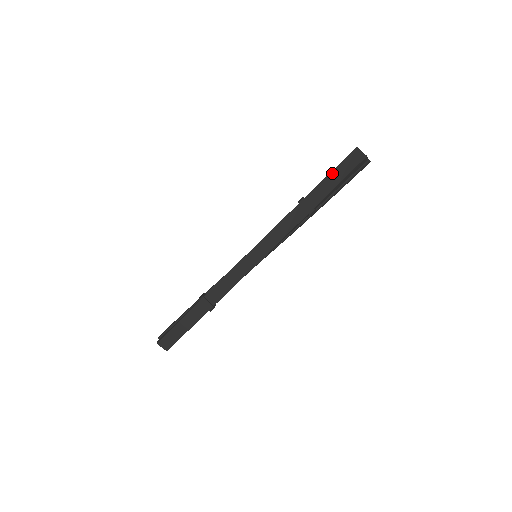
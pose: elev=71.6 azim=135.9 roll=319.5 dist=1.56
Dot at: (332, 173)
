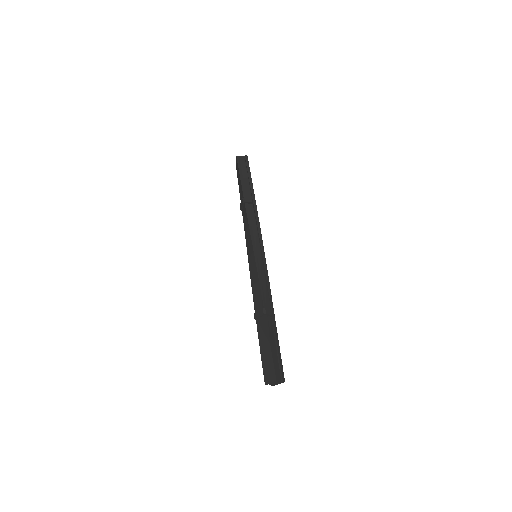
Dot at: (238, 182)
